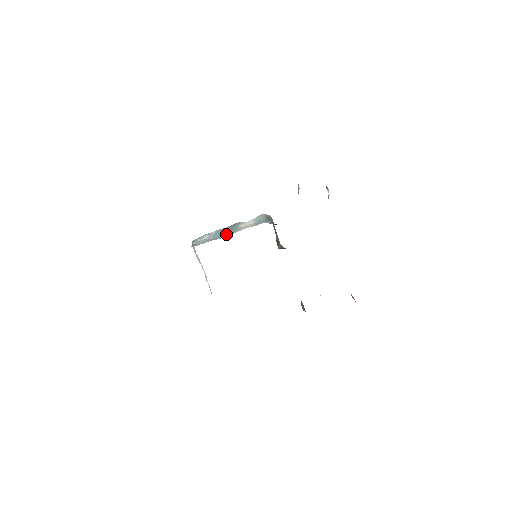
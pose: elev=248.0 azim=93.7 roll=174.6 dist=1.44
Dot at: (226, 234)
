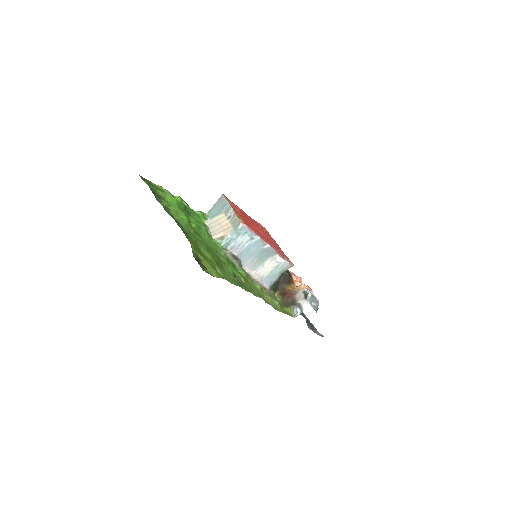
Dot at: (250, 261)
